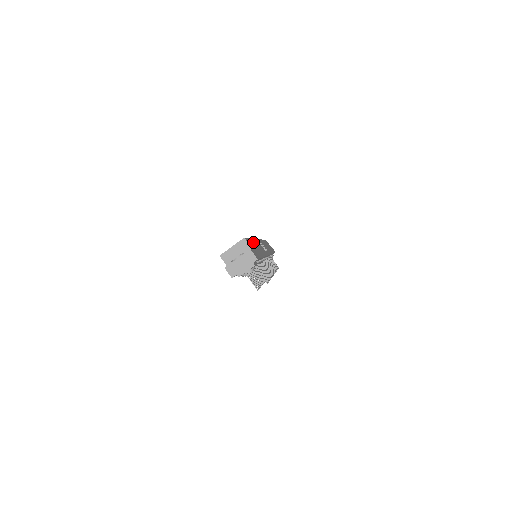
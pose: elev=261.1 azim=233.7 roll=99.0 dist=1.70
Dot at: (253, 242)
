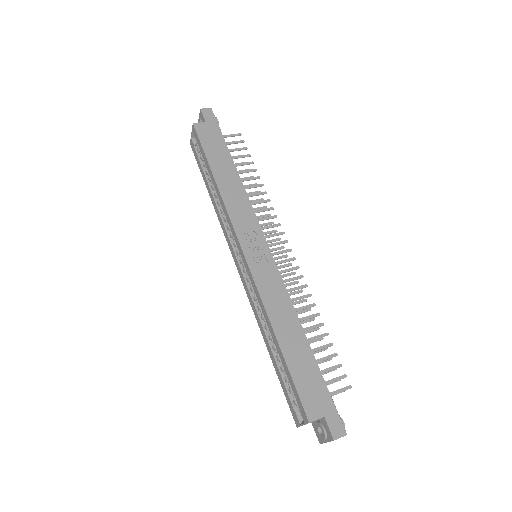
Dot at: (287, 350)
